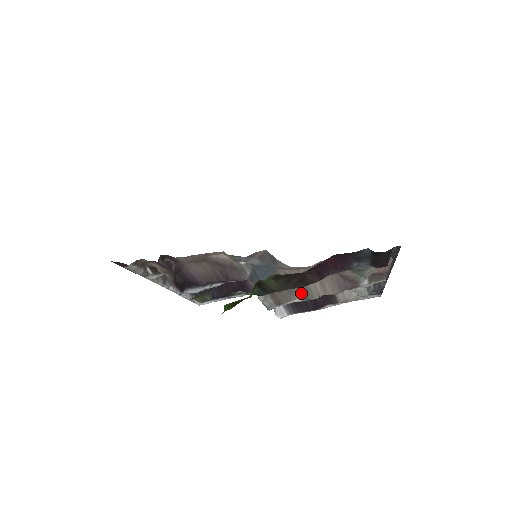
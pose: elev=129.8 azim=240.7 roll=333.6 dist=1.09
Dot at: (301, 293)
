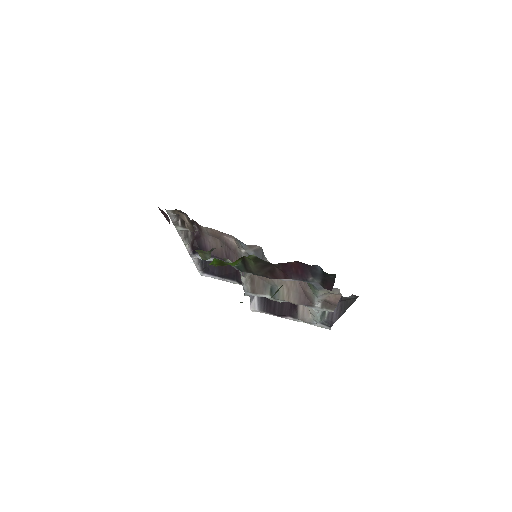
Dot at: (272, 292)
